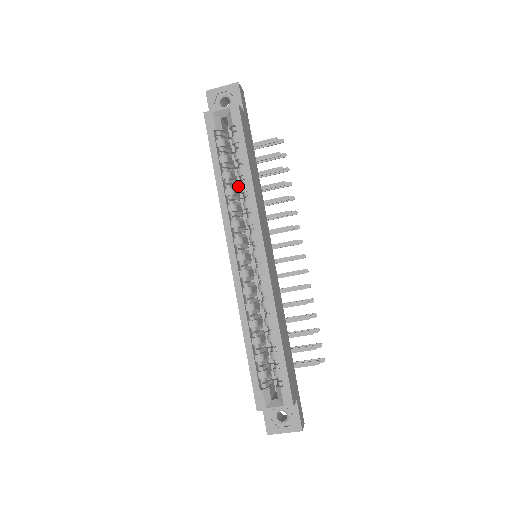
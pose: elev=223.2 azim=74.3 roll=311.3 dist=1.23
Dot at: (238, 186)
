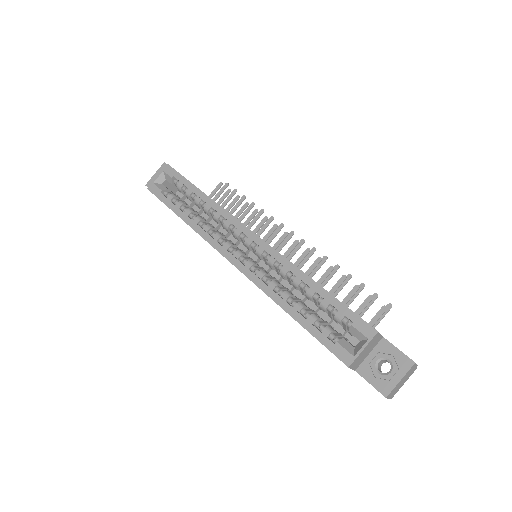
Dot at: occluded
